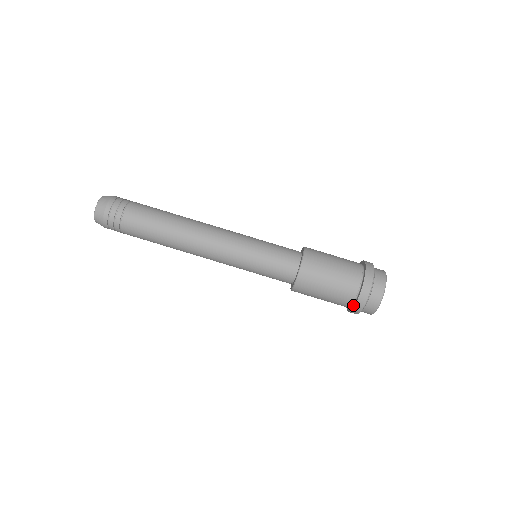
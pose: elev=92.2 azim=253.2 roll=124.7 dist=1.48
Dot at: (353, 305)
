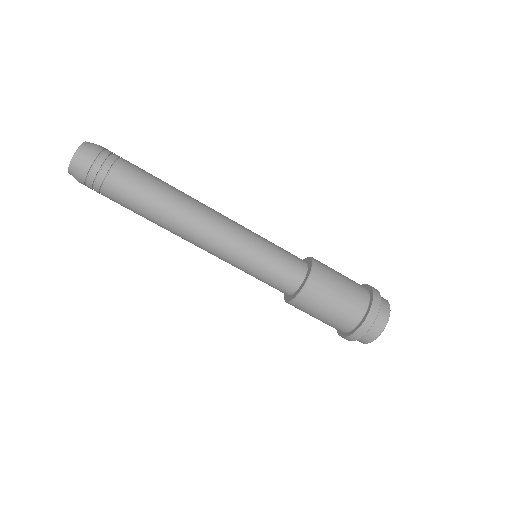
Dot at: (343, 334)
